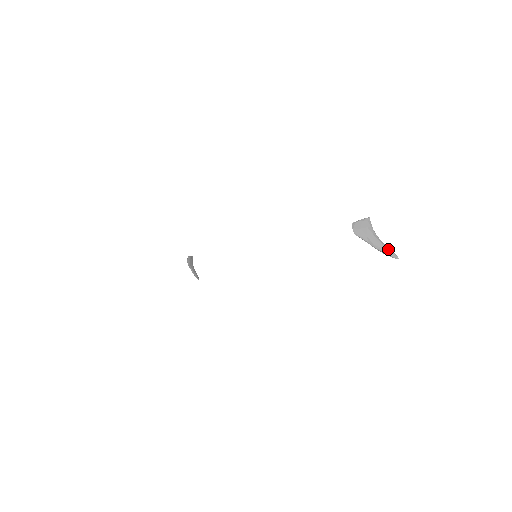
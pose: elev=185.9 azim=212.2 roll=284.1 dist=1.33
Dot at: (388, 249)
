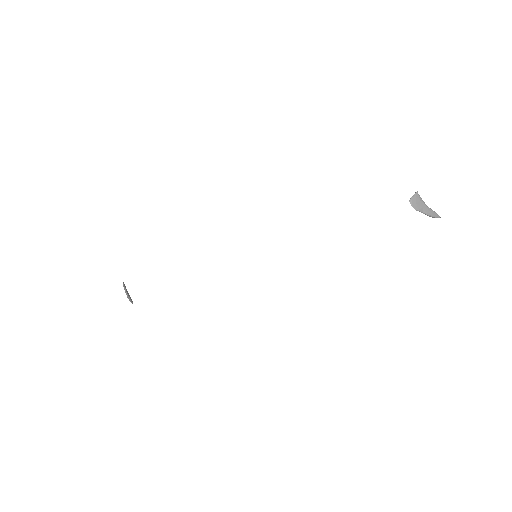
Dot at: (435, 213)
